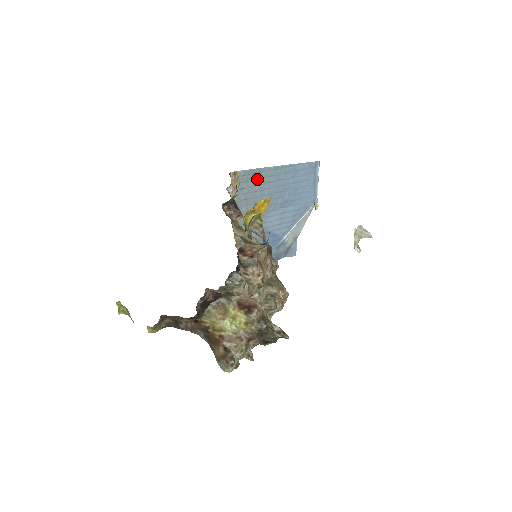
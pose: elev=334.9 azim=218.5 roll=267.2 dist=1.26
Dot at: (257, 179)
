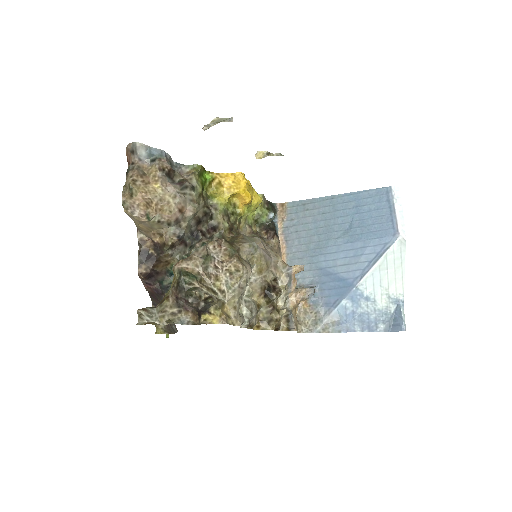
Dot at: (309, 210)
